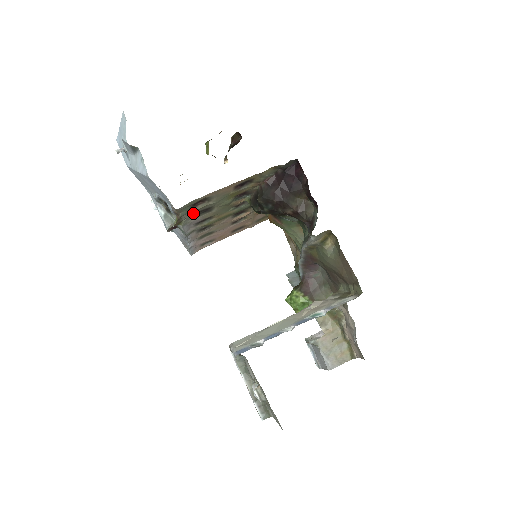
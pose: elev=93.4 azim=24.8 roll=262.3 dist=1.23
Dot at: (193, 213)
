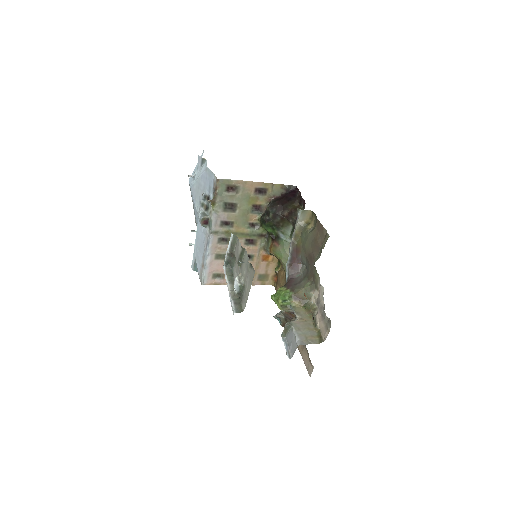
Dot at: (224, 202)
